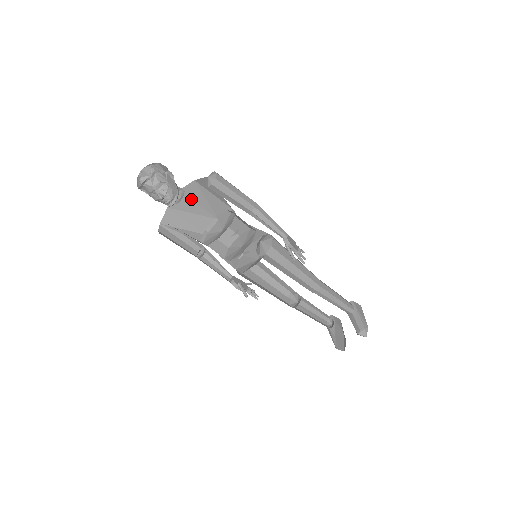
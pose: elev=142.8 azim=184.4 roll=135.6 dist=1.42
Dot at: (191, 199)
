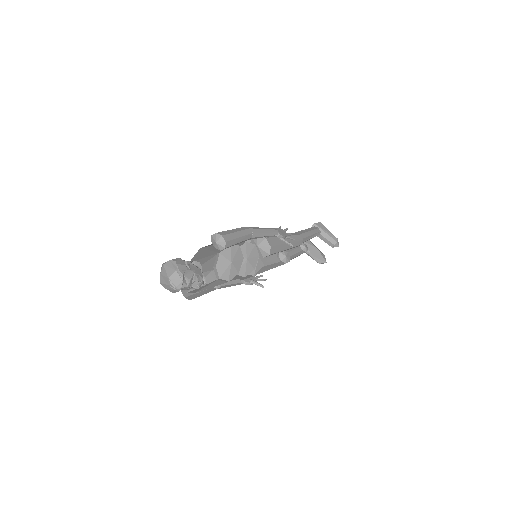
Dot at: (199, 259)
